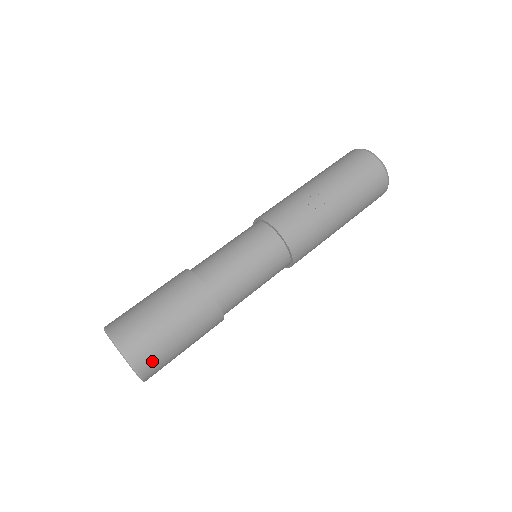
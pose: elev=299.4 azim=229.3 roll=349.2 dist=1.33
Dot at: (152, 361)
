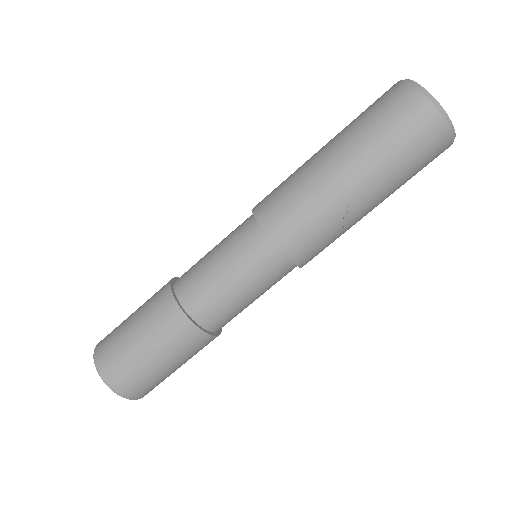
Dot at: (157, 385)
